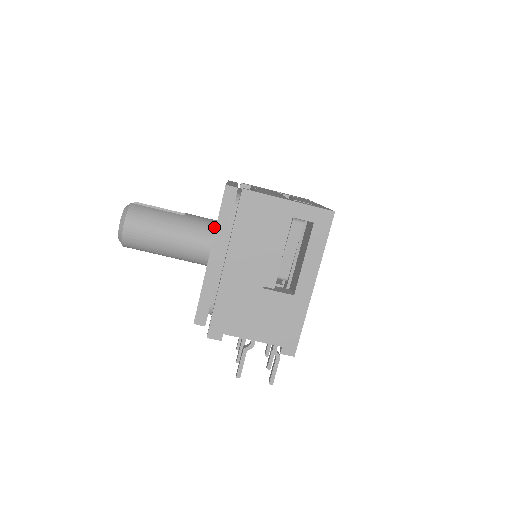
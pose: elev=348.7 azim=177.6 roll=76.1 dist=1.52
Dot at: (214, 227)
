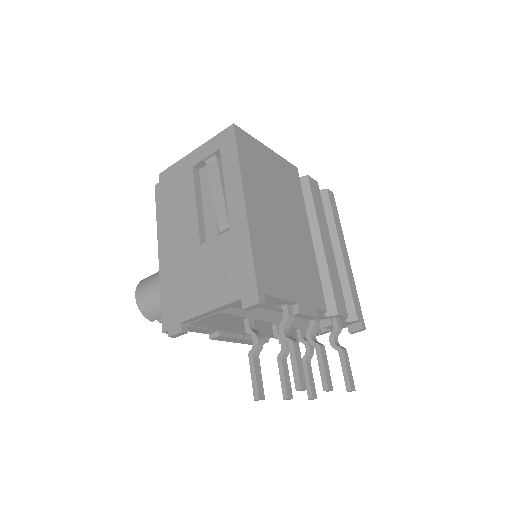
Dot at: occluded
